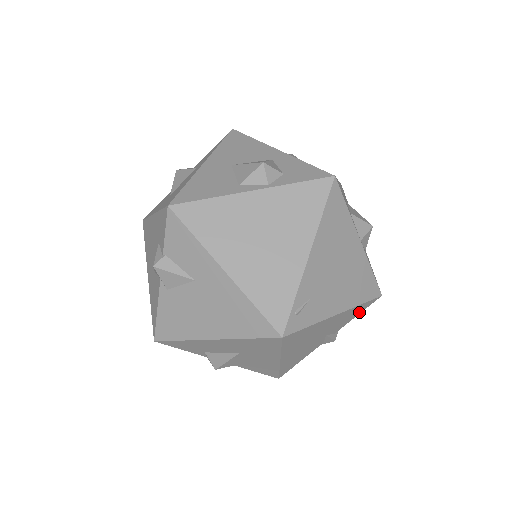
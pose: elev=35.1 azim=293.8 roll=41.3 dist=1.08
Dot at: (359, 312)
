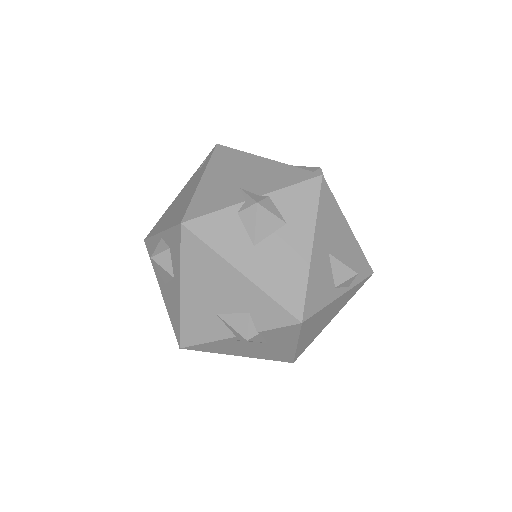
Dot at: occluded
